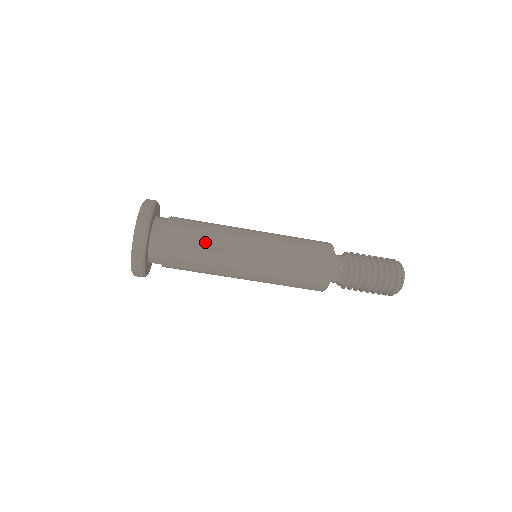
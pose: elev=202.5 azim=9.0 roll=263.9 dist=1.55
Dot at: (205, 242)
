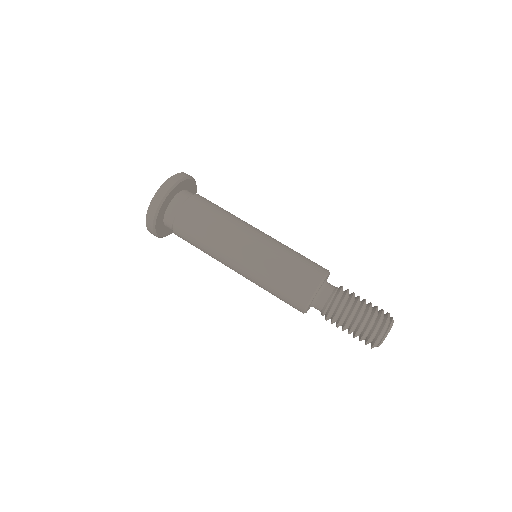
Dot at: (224, 211)
